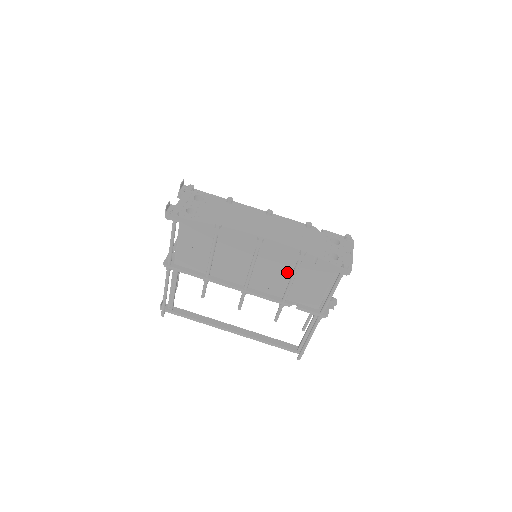
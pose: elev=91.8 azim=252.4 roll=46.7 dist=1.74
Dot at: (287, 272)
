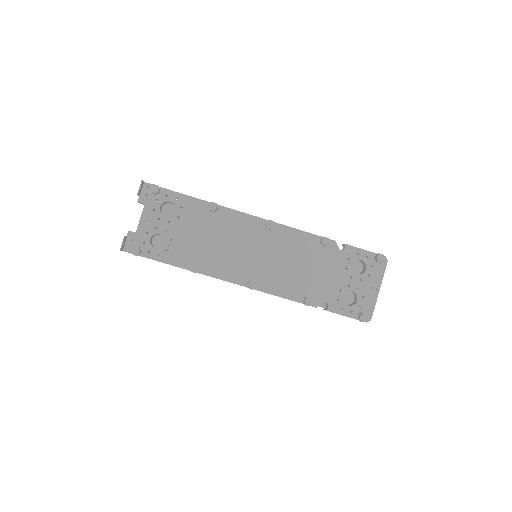
Dot at: occluded
